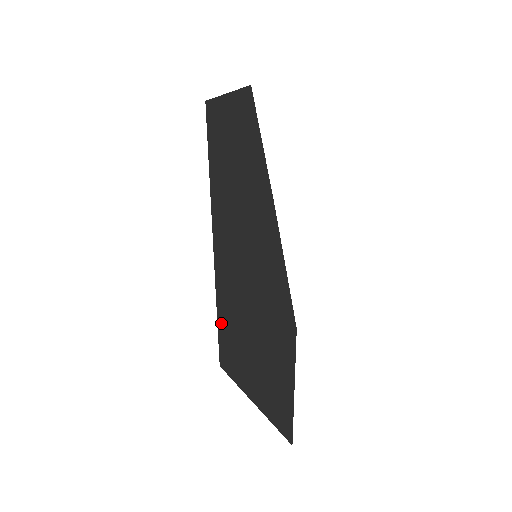
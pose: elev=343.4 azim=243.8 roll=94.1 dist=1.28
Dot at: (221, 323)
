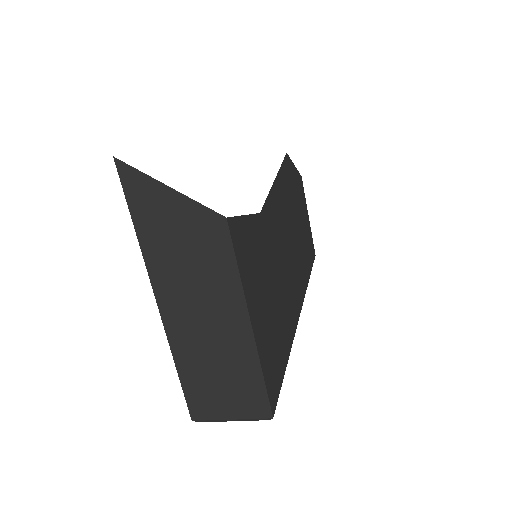
Dot at: occluded
